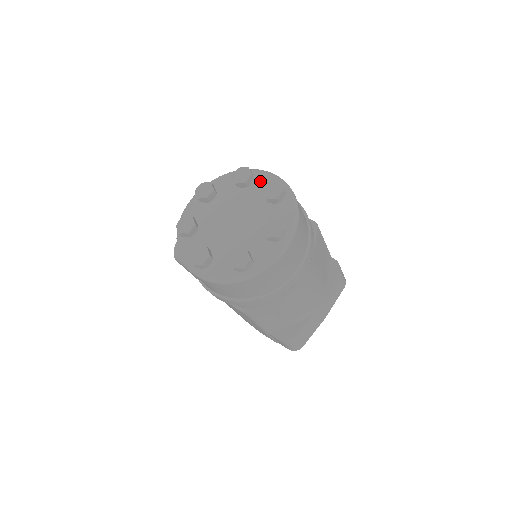
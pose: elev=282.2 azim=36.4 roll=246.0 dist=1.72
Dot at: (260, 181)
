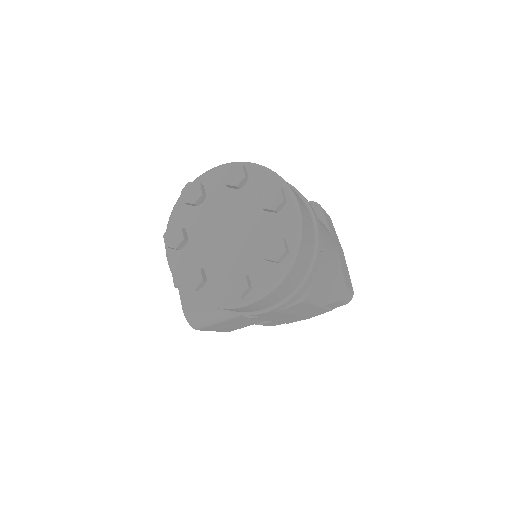
Dot at: (211, 183)
